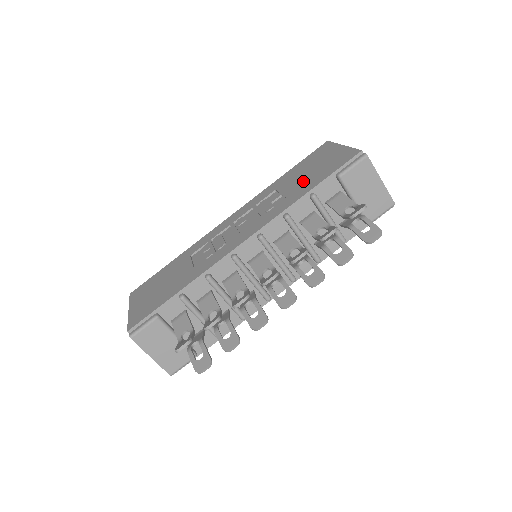
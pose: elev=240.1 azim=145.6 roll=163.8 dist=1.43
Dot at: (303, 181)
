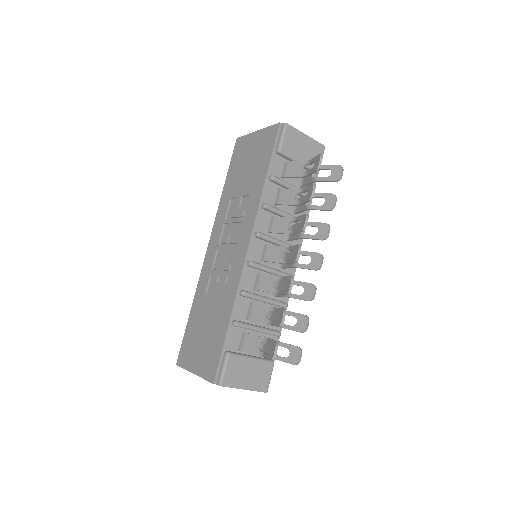
Dot at: (251, 175)
